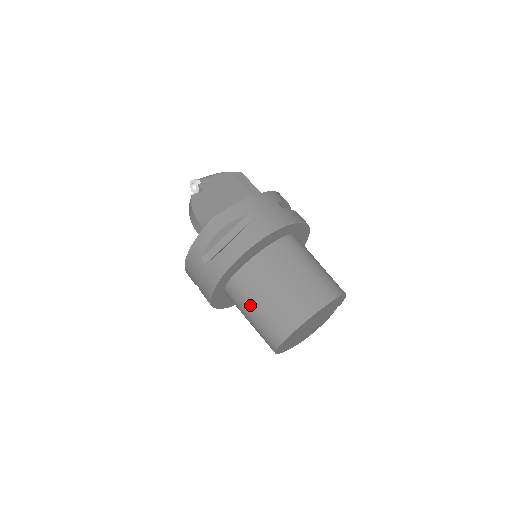
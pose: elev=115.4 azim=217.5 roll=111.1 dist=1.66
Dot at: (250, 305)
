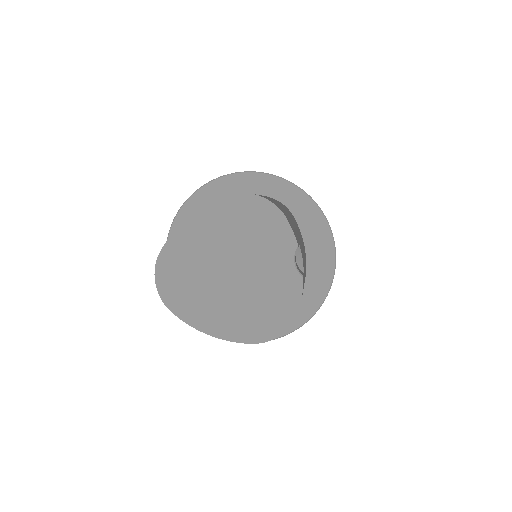
Dot at: occluded
